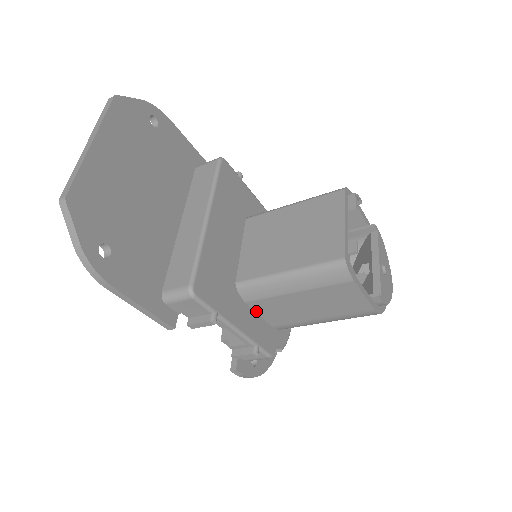
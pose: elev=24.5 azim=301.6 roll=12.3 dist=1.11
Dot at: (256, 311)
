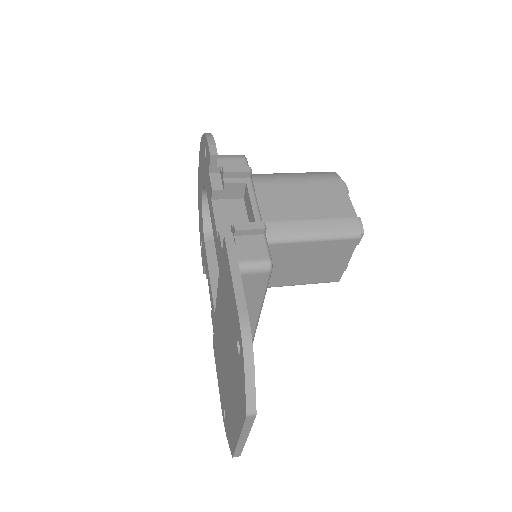
Dot at: occluded
